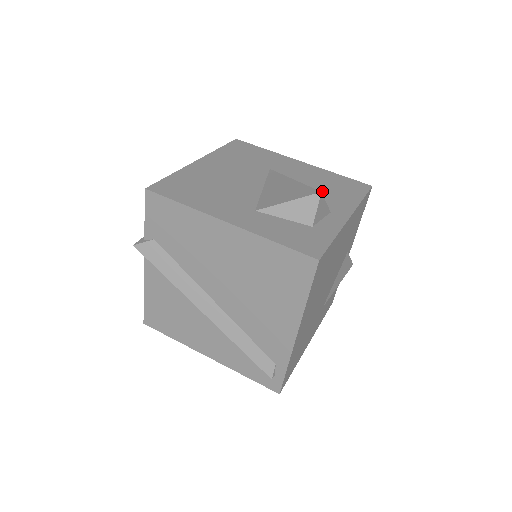
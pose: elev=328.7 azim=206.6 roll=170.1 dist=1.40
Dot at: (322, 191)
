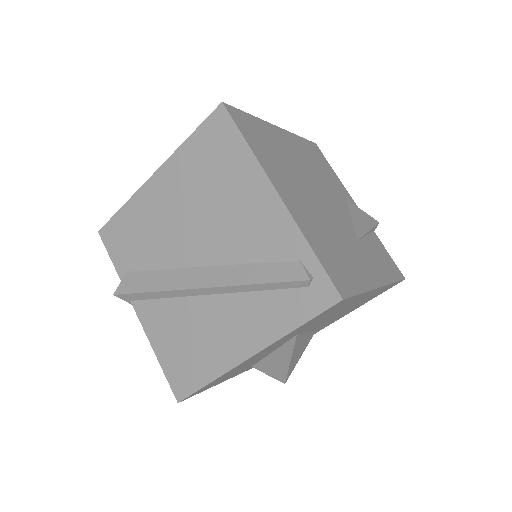
Dot at: occluded
